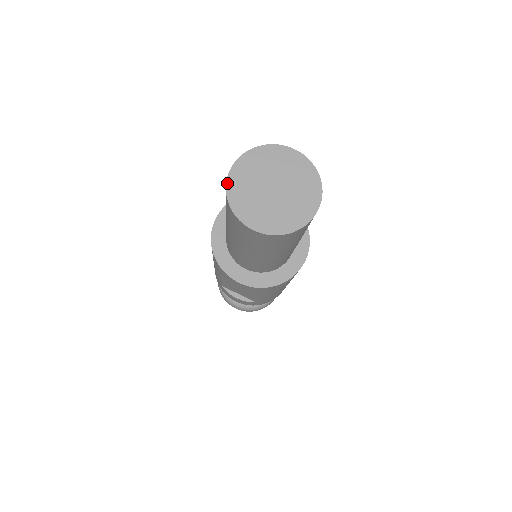
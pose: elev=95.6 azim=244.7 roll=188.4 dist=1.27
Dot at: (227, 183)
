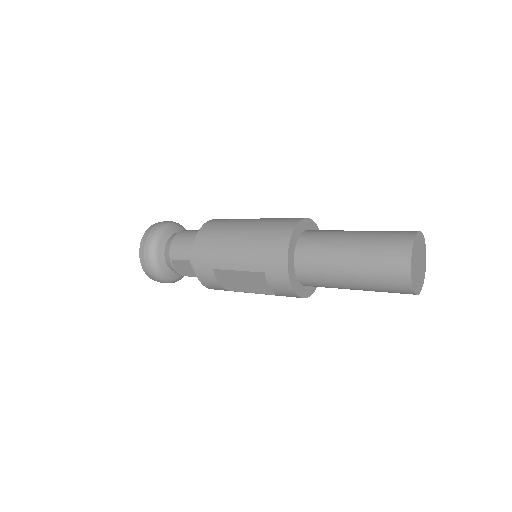
Dot at: (412, 251)
